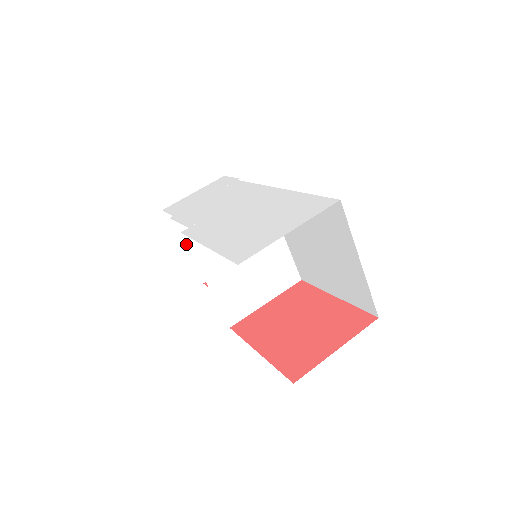
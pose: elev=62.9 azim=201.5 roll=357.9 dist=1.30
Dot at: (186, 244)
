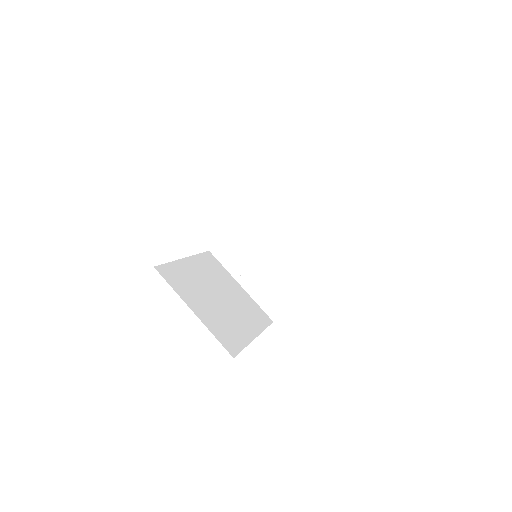
Dot at: occluded
